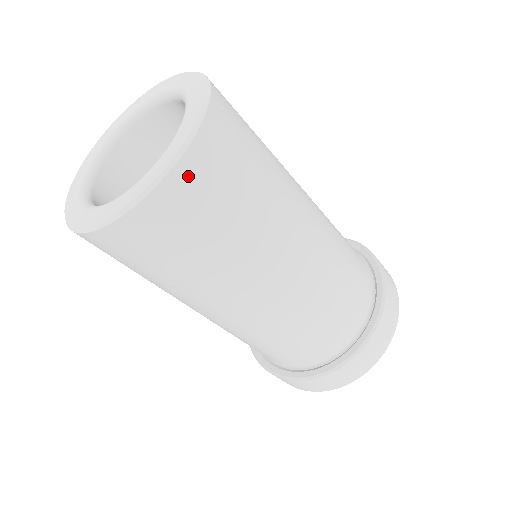
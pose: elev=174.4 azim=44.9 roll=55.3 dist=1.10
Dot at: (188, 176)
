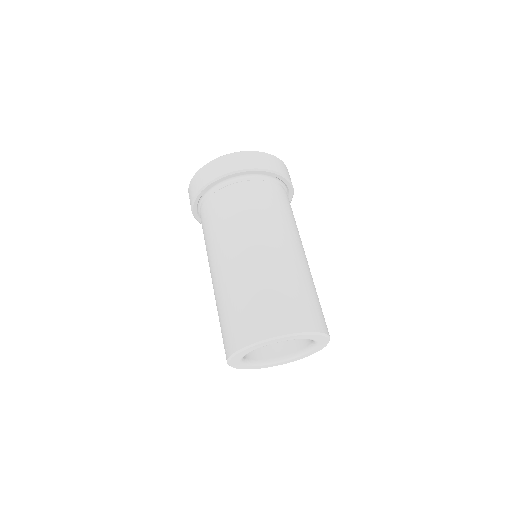
Dot at: occluded
